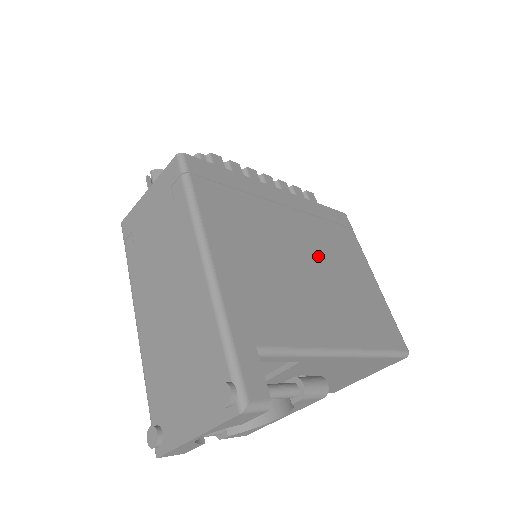
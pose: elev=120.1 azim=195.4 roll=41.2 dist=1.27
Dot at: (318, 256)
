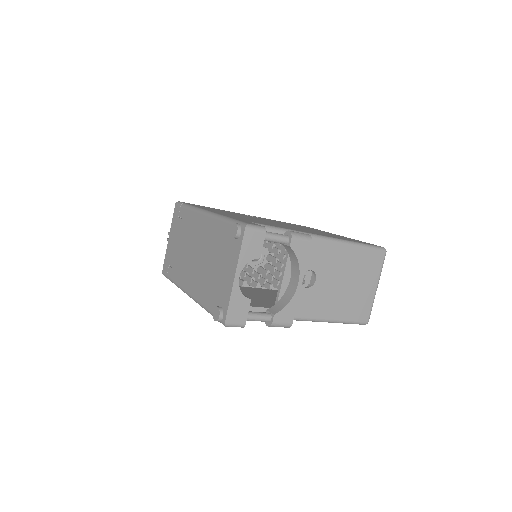
Dot at: (289, 225)
